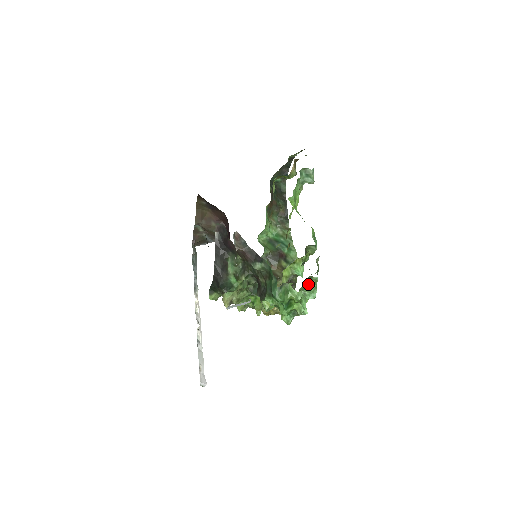
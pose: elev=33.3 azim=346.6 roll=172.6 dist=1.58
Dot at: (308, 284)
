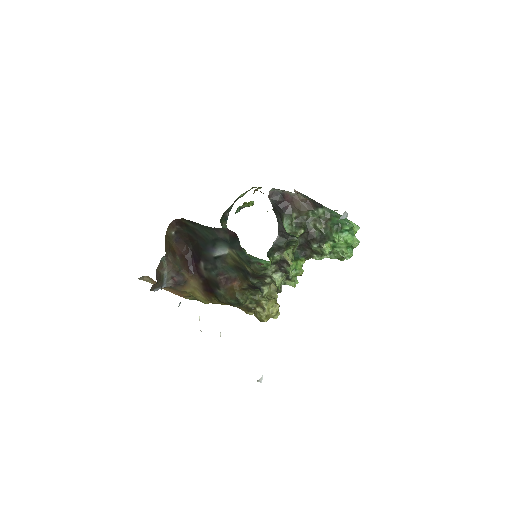
Dot at: occluded
